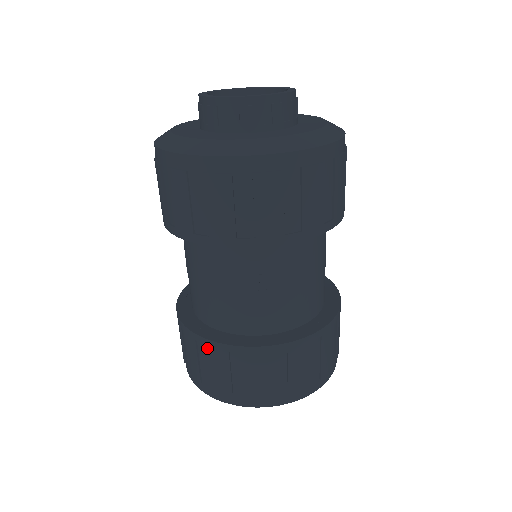
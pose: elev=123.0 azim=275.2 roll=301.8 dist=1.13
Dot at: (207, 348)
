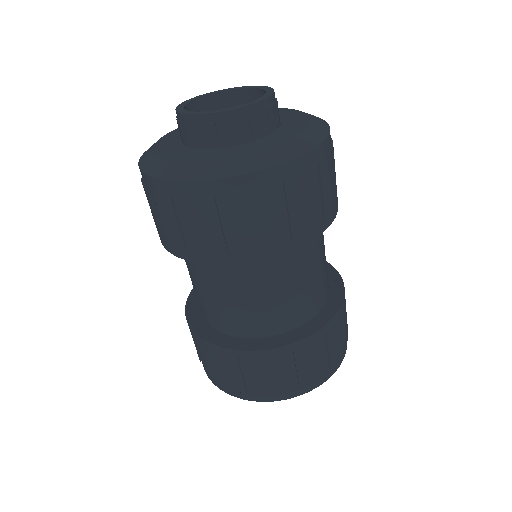
Dot at: (217, 353)
